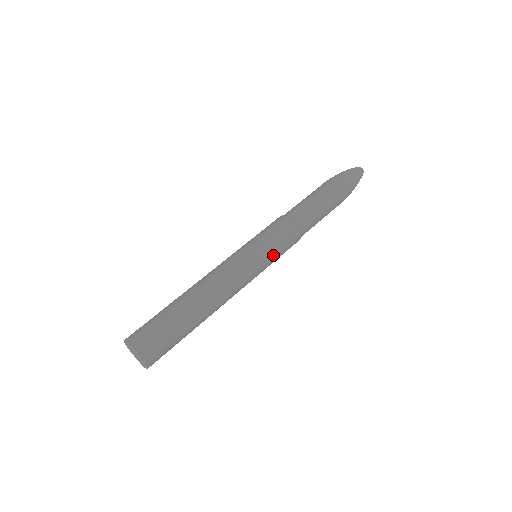
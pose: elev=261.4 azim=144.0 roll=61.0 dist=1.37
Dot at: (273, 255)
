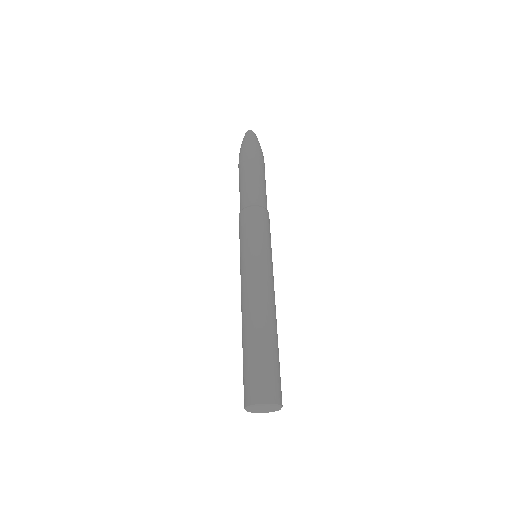
Dot at: (264, 241)
